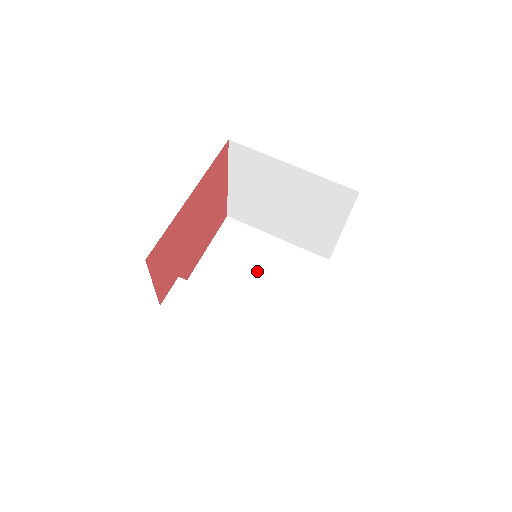
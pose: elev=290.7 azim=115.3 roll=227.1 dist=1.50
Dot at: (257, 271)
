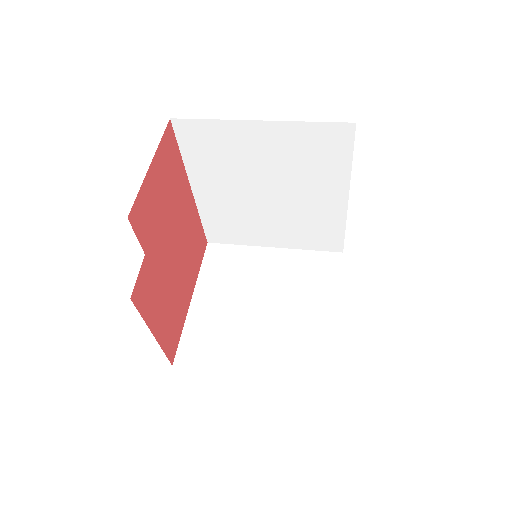
Dot at: occluded
